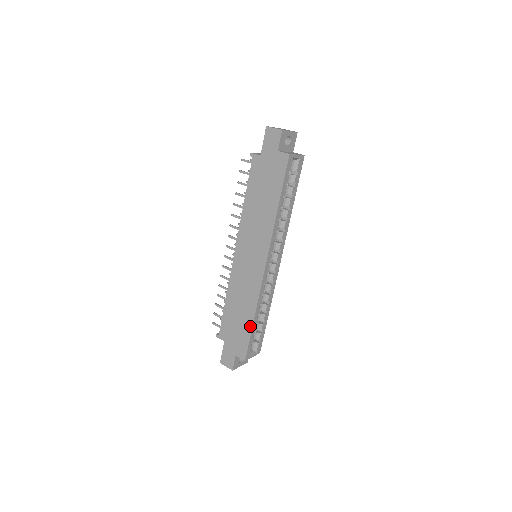
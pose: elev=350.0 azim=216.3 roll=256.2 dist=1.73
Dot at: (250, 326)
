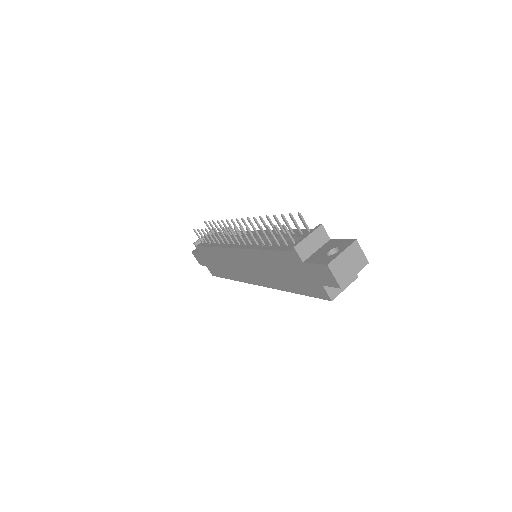
Dot at: (225, 277)
